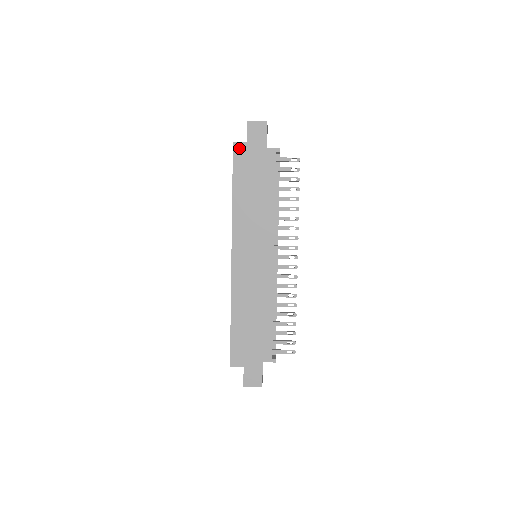
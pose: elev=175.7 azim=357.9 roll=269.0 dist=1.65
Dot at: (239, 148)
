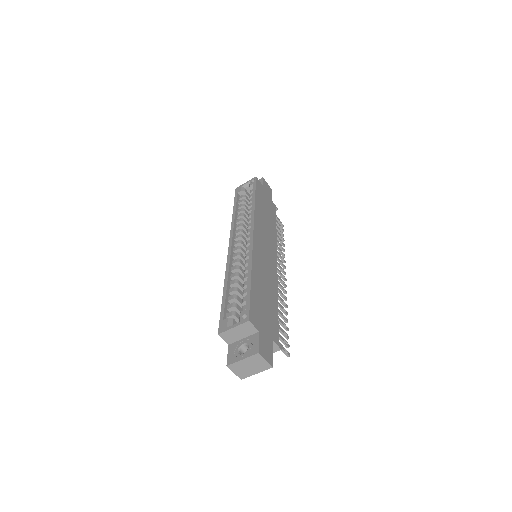
Dot at: (259, 183)
